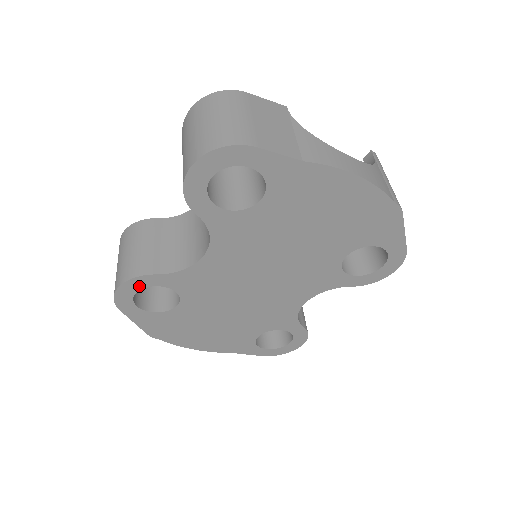
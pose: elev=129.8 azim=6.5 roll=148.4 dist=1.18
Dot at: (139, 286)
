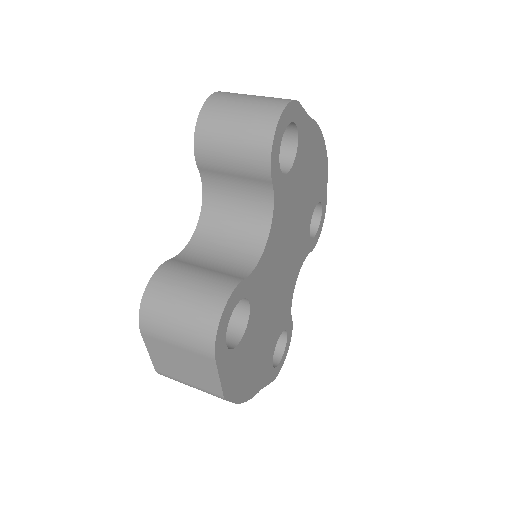
Dot at: (233, 306)
